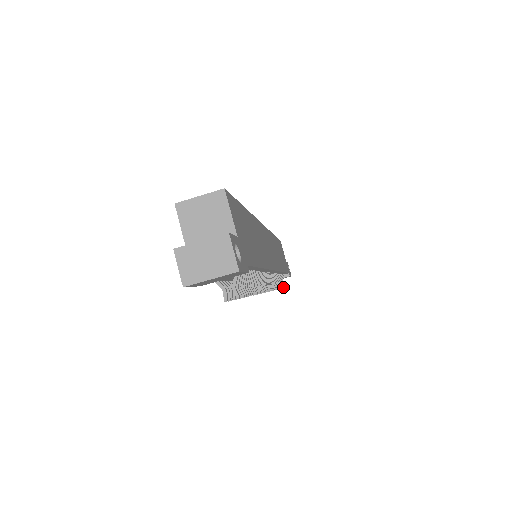
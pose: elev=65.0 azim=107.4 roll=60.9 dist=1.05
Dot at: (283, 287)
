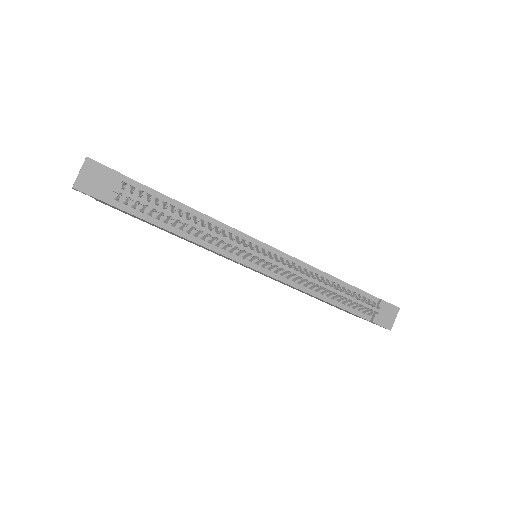
Dot at: (375, 306)
